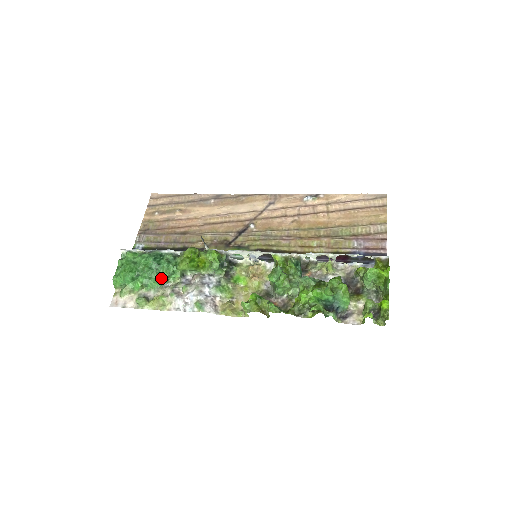
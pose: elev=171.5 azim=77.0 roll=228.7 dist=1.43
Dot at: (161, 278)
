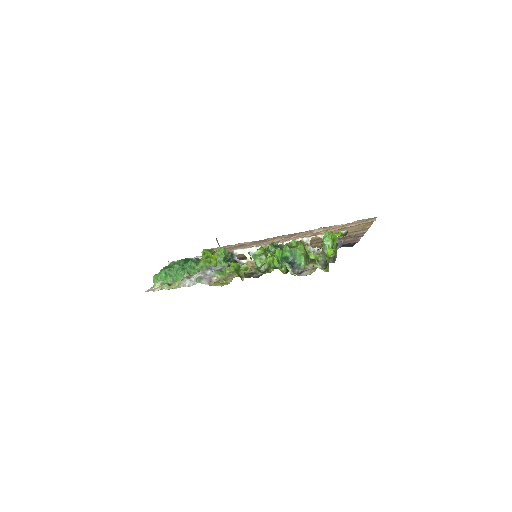
Dot at: (184, 272)
